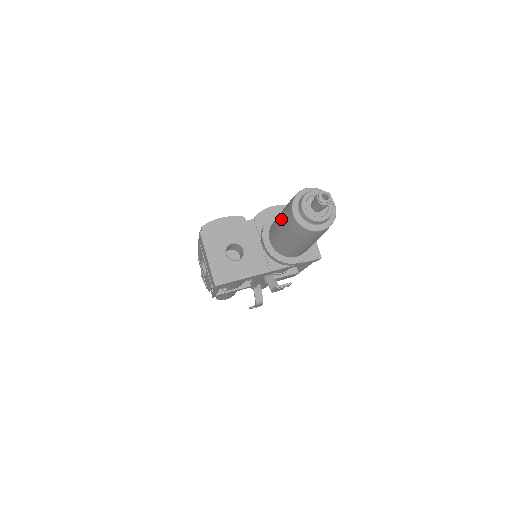
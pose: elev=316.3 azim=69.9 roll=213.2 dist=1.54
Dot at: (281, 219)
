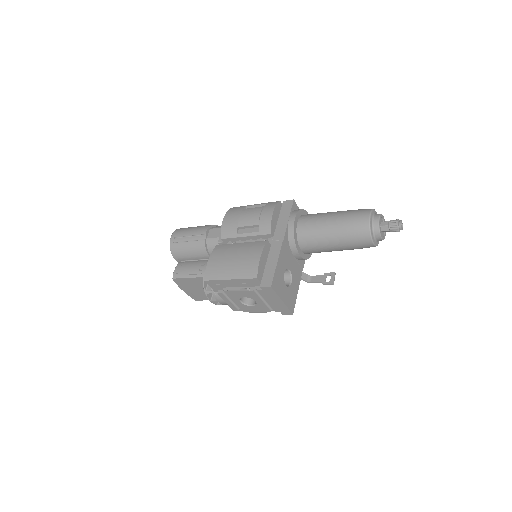
Dot at: (343, 242)
